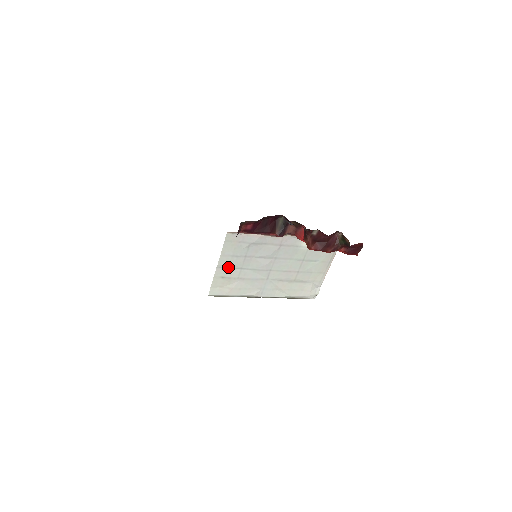
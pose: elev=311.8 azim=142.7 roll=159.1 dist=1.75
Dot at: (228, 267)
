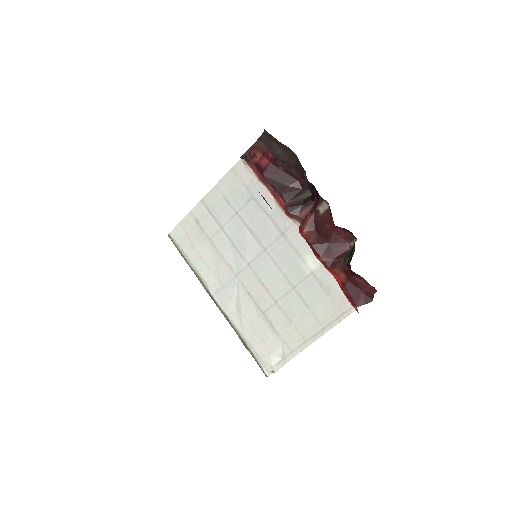
Dot at: (211, 211)
